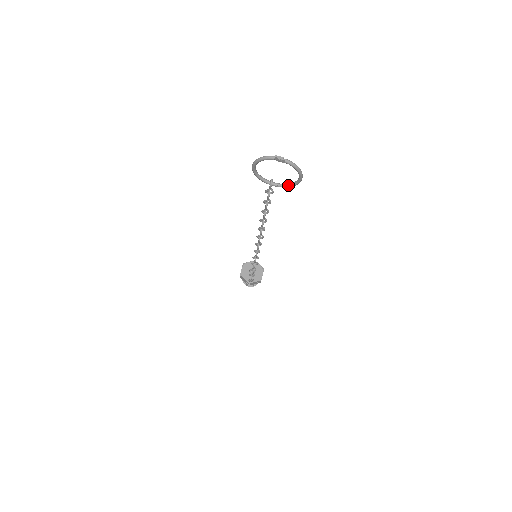
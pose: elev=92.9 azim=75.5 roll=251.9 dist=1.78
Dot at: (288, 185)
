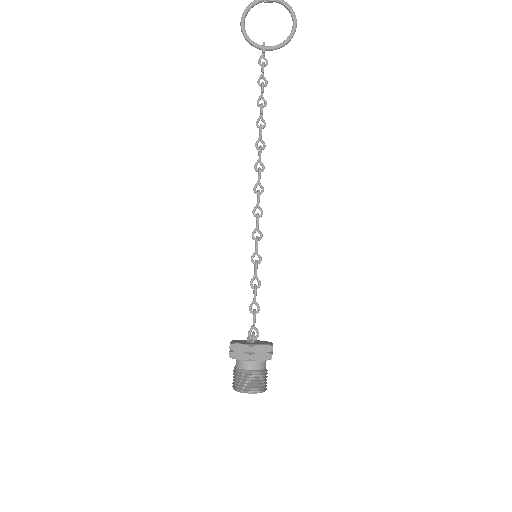
Dot at: (283, 41)
